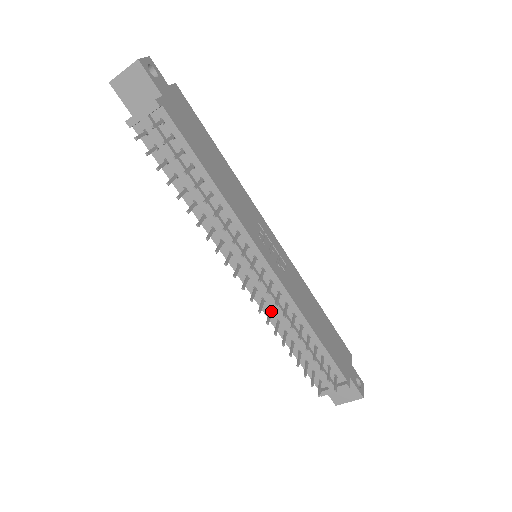
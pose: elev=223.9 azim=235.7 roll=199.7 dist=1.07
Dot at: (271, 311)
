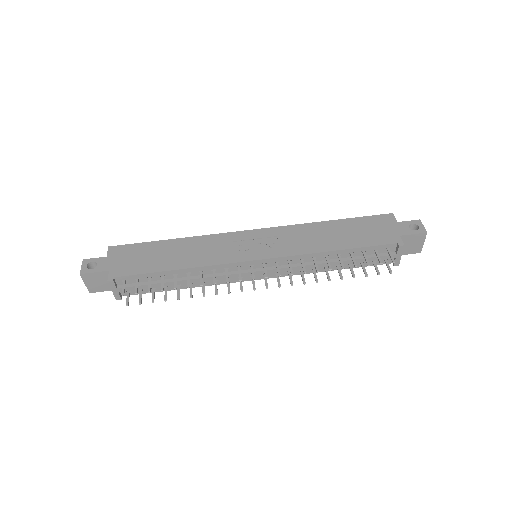
Dot at: (301, 271)
